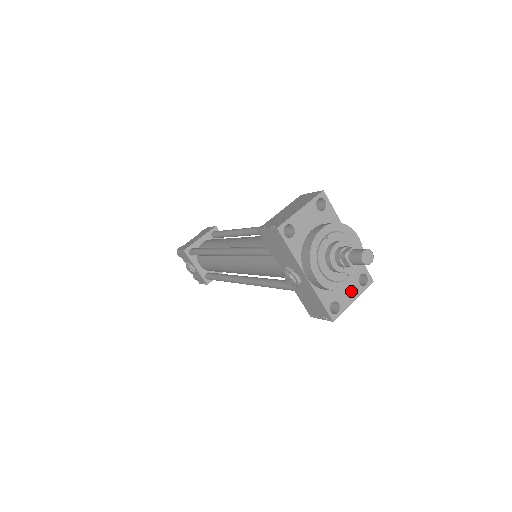
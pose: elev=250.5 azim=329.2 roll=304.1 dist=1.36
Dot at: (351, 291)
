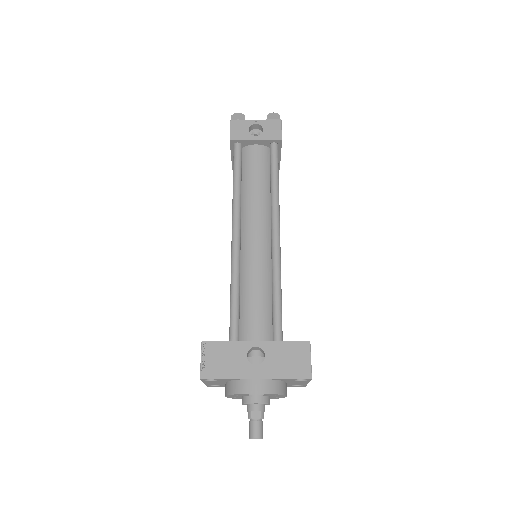
Dot at: (299, 382)
